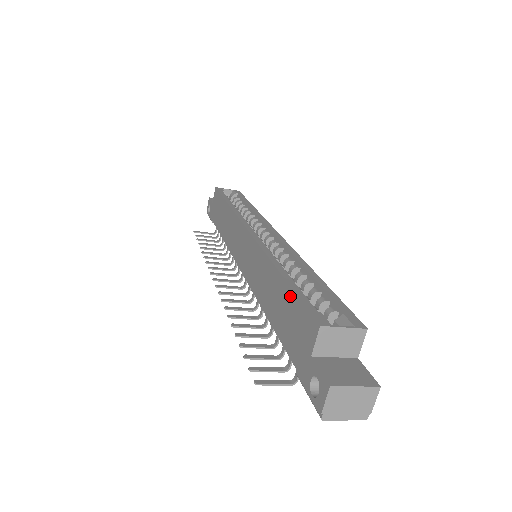
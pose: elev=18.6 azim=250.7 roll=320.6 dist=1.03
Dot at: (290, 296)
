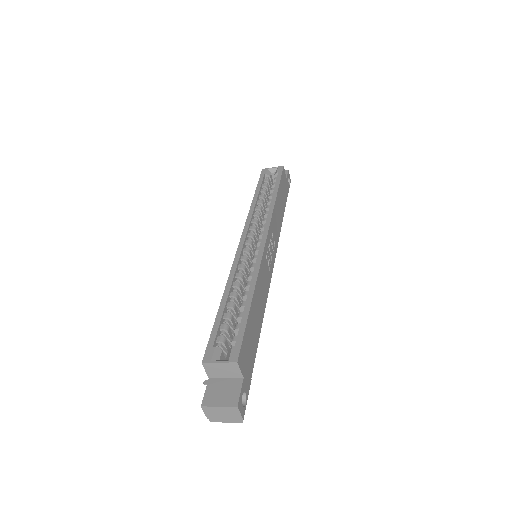
Dot at: occluded
